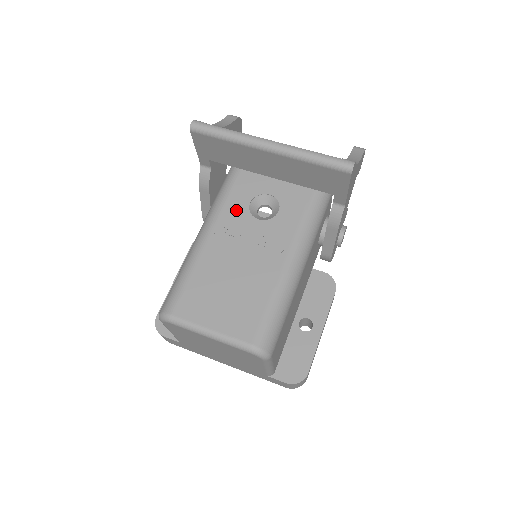
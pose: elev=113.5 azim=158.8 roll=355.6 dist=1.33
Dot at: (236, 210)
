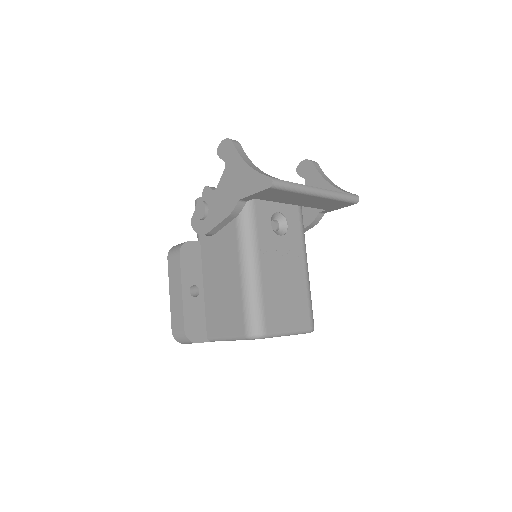
Dot at: (266, 232)
